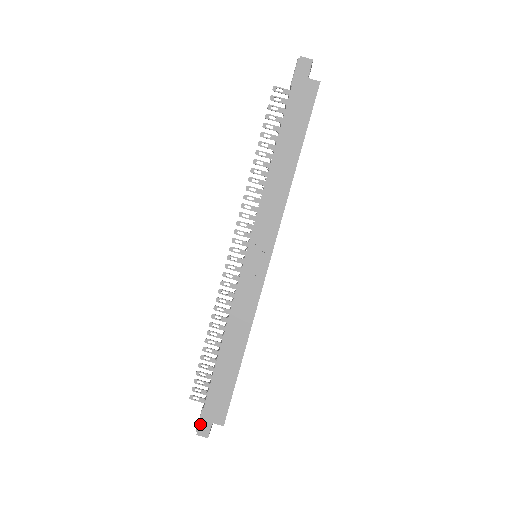
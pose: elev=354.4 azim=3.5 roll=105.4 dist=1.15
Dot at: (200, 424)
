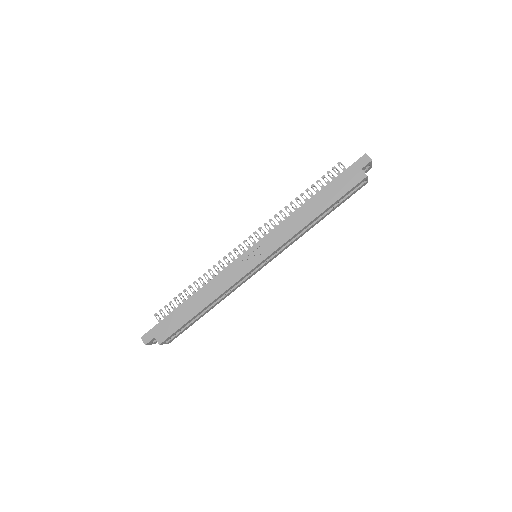
Dot at: (147, 333)
